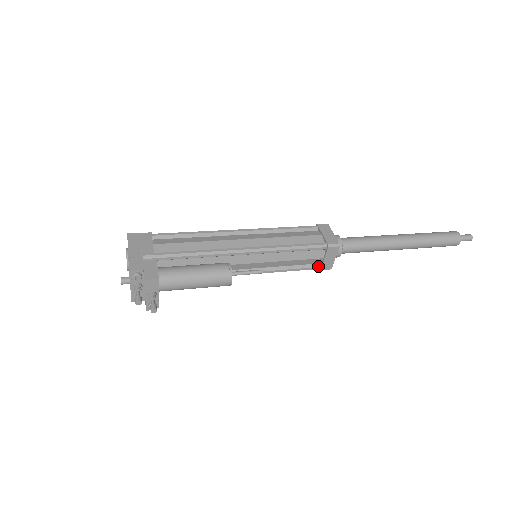
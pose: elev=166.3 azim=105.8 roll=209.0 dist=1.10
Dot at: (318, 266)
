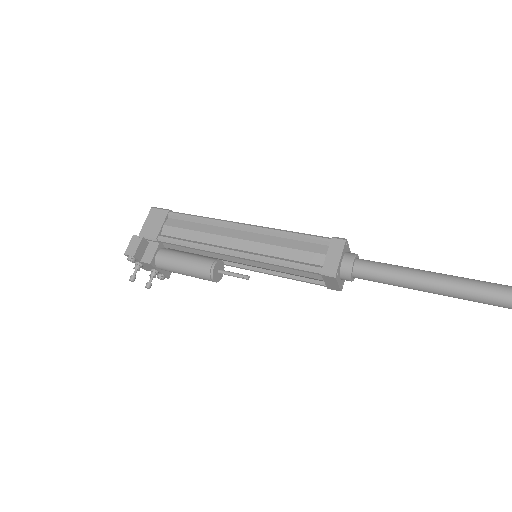
Dot at: (323, 284)
